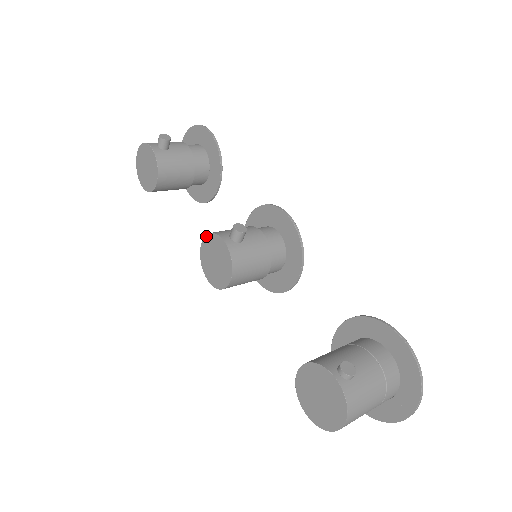
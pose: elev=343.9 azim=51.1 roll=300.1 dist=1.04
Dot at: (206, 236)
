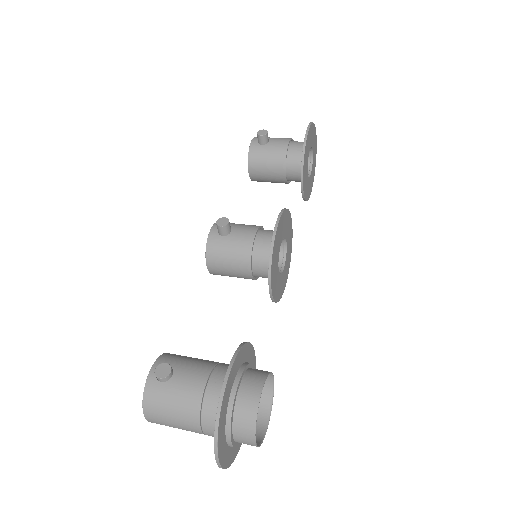
Dot at: occluded
